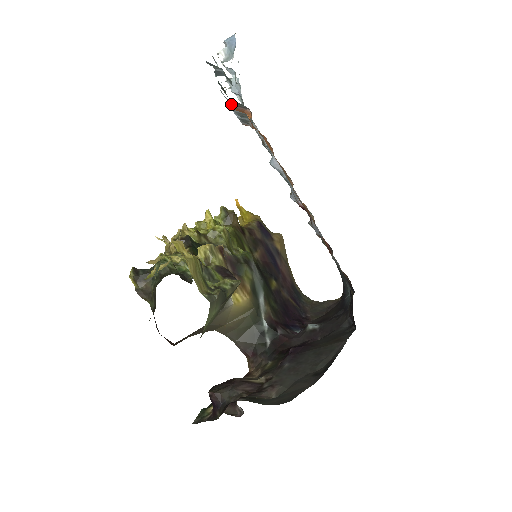
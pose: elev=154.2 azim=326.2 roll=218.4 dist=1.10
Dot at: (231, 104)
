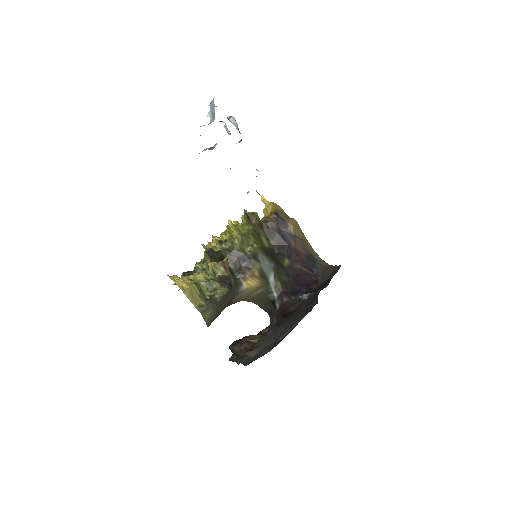
Dot at: occluded
